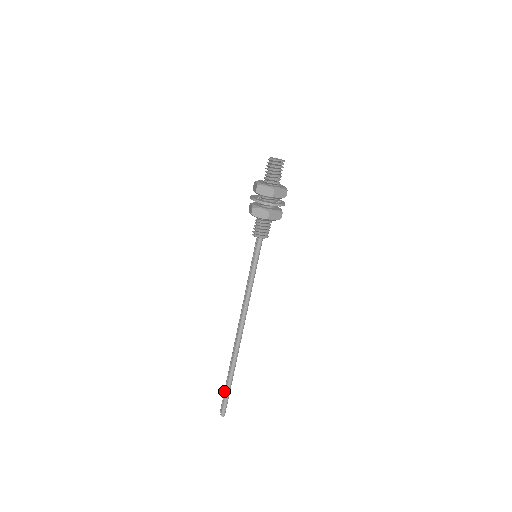
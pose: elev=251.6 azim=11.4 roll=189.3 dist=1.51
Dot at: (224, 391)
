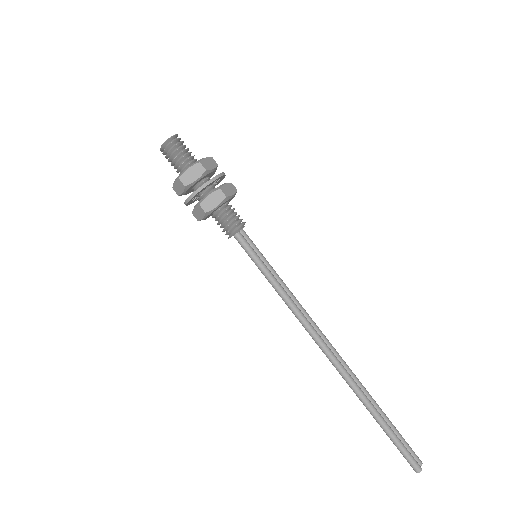
Dot at: occluded
